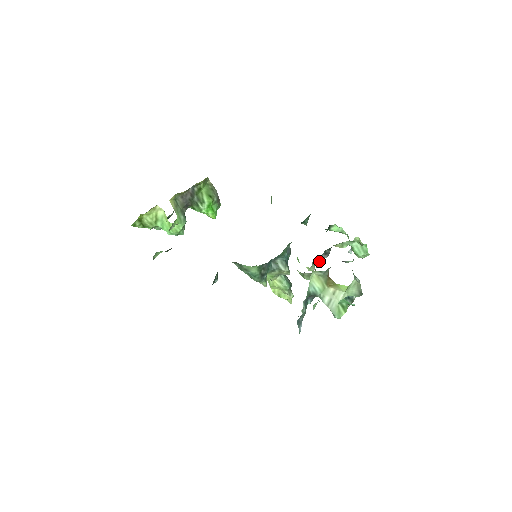
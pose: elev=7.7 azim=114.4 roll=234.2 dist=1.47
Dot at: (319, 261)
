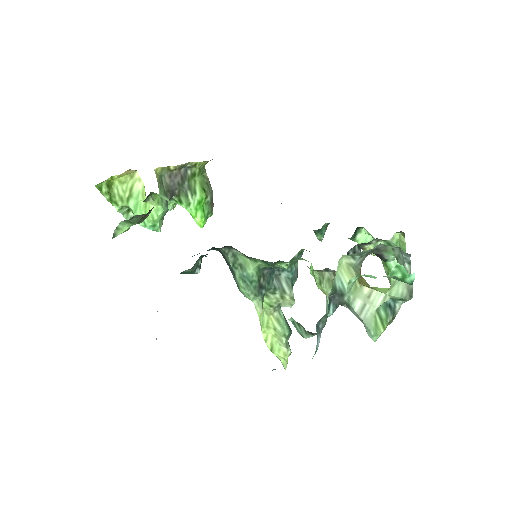
Dot at: occluded
